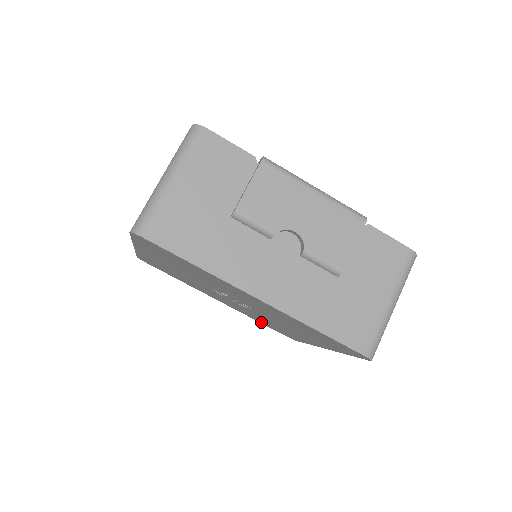
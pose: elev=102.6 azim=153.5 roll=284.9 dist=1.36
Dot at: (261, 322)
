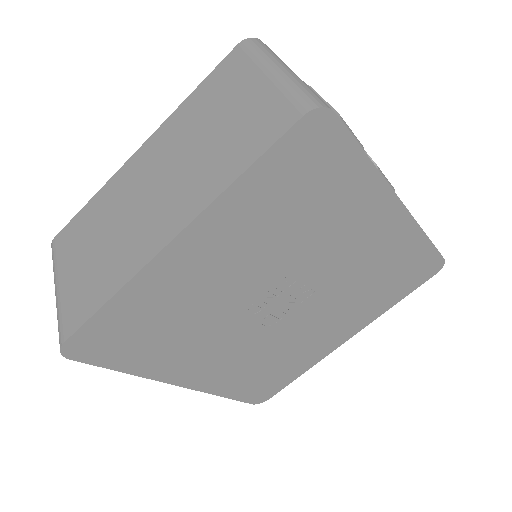
Dot at: (237, 389)
